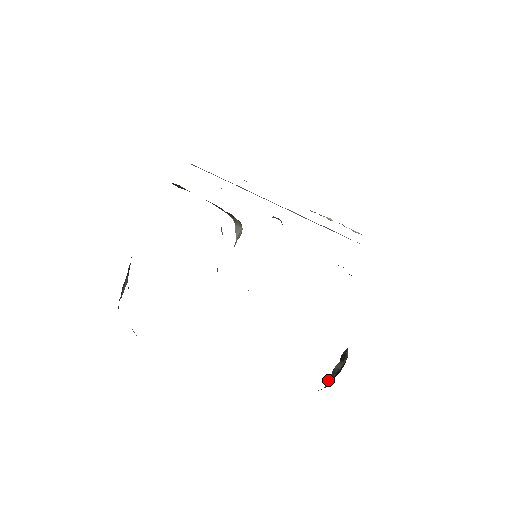
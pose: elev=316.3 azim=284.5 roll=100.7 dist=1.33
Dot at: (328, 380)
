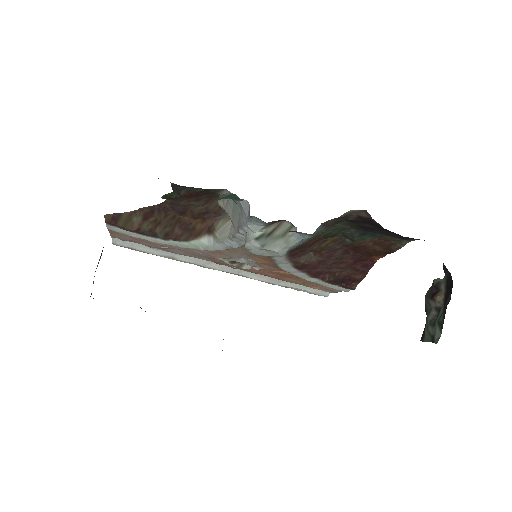
Dot at: (433, 336)
